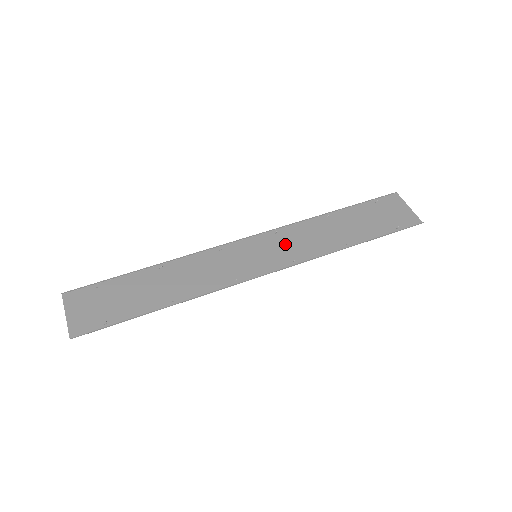
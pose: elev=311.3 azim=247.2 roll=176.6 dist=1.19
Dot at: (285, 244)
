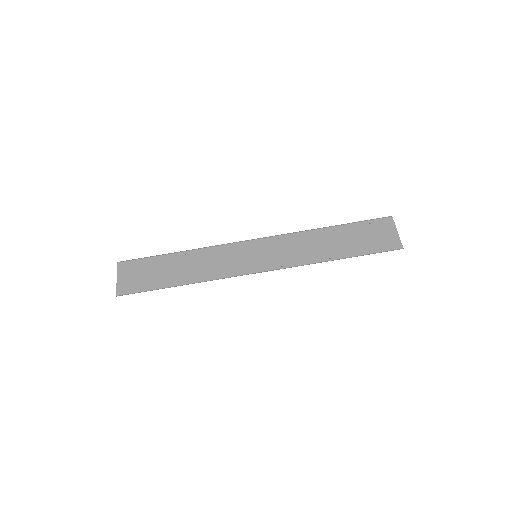
Dot at: (281, 250)
